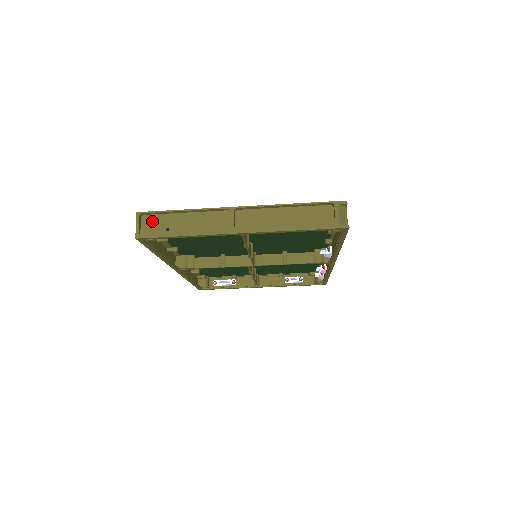
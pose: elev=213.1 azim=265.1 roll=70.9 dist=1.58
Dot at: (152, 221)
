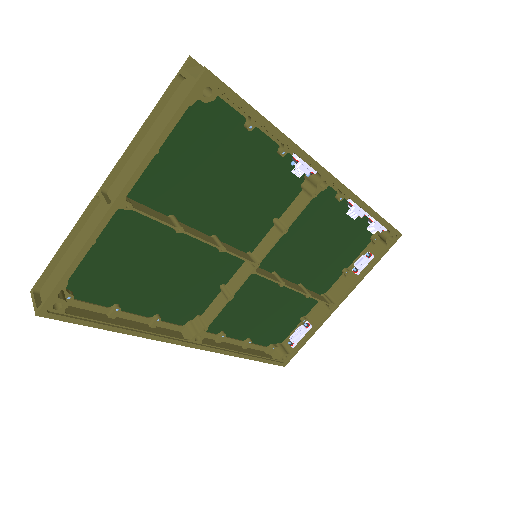
Dot at: (48, 286)
